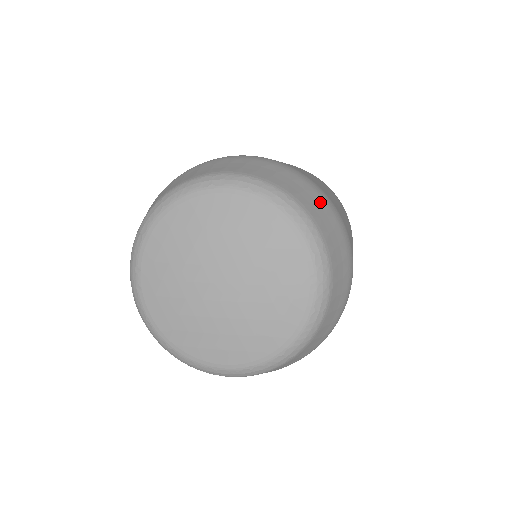
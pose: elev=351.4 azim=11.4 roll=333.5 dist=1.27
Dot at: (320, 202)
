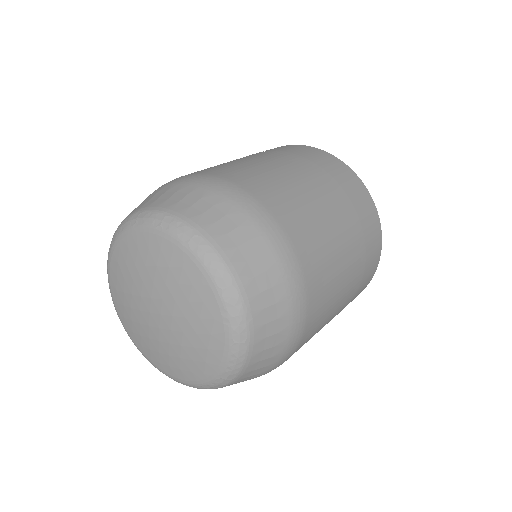
Dot at: (244, 225)
